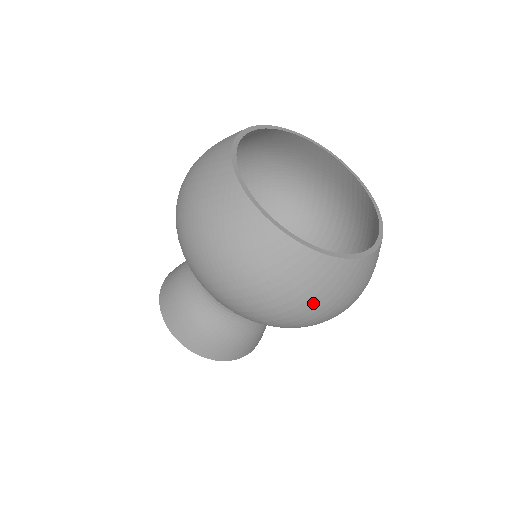
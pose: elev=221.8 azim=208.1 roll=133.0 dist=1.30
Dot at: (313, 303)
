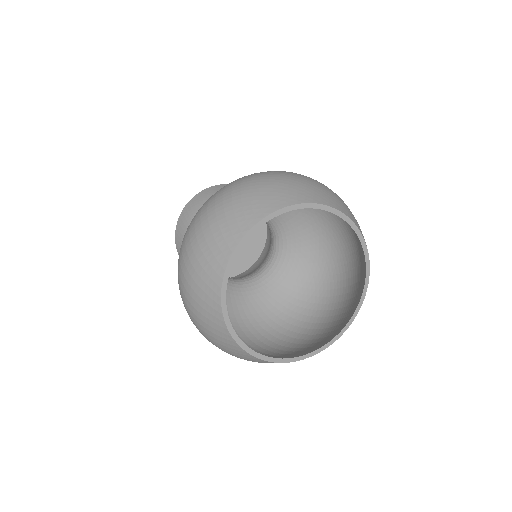
Dot at: (225, 351)
